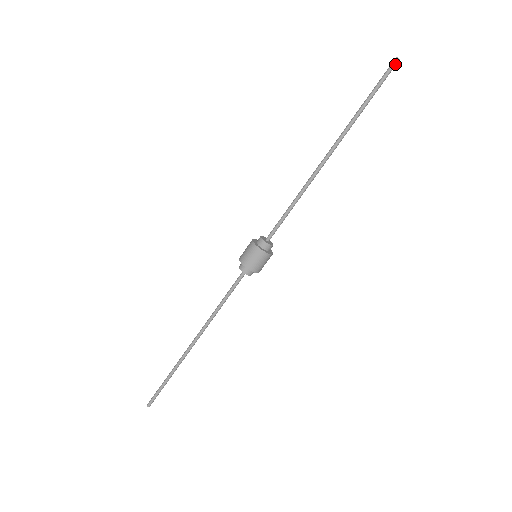
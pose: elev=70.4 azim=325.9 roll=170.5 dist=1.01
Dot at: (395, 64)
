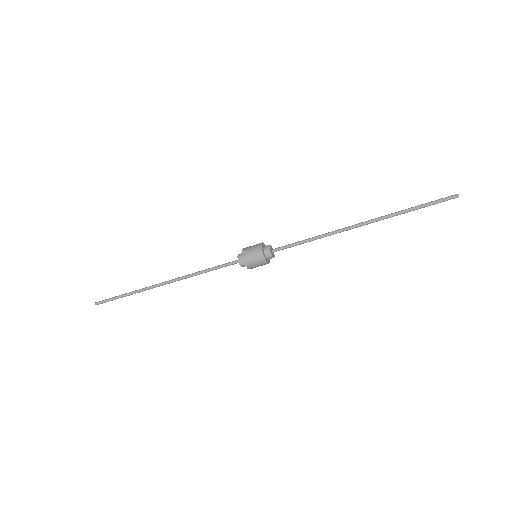
Dot at: (453, 198)
